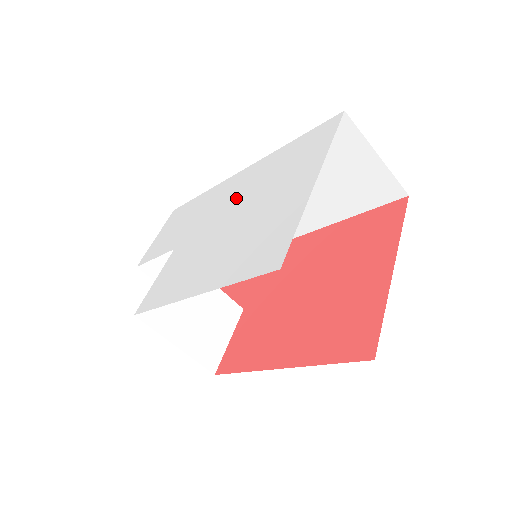
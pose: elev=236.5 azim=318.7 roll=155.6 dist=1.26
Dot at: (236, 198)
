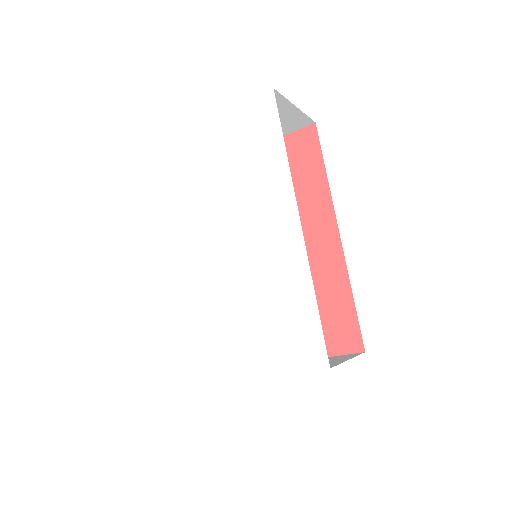
Dot at: (253, 258)
